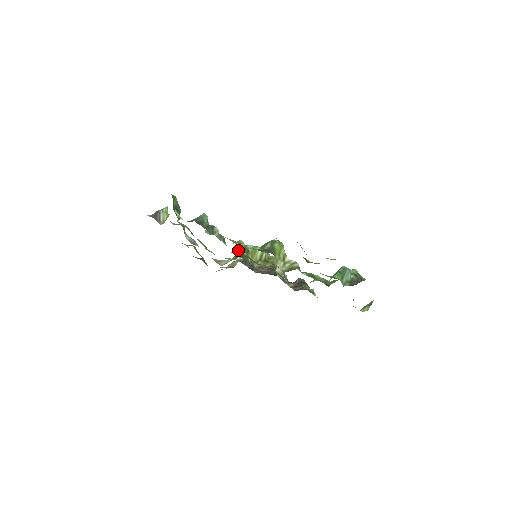
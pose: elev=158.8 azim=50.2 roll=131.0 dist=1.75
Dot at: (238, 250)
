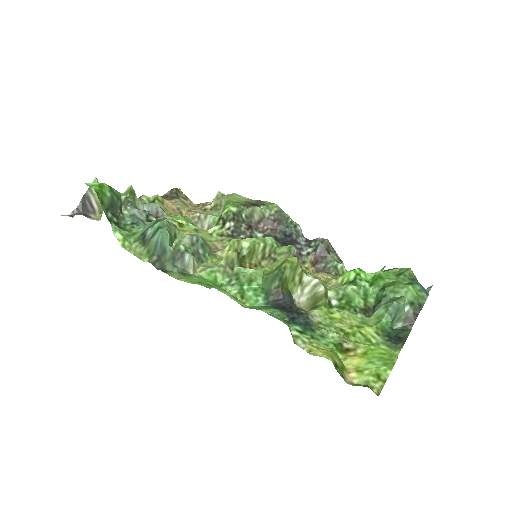
Dot at: occluded
